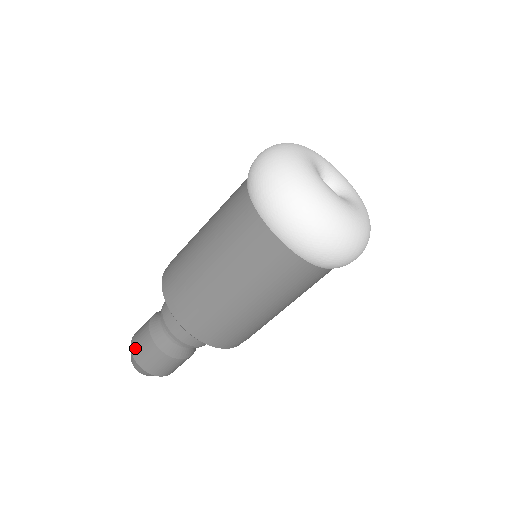
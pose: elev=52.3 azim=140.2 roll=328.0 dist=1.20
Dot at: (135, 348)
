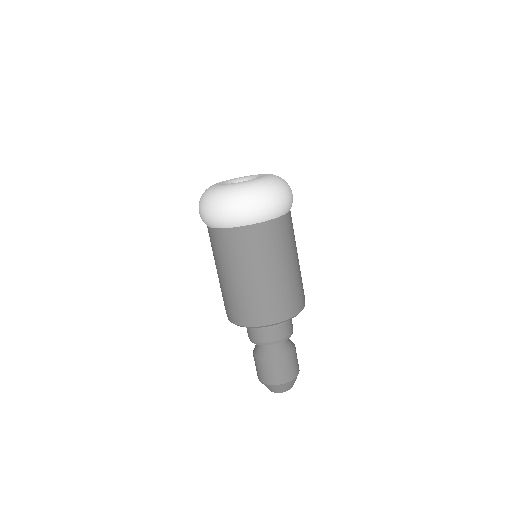
Dot at: occluded
